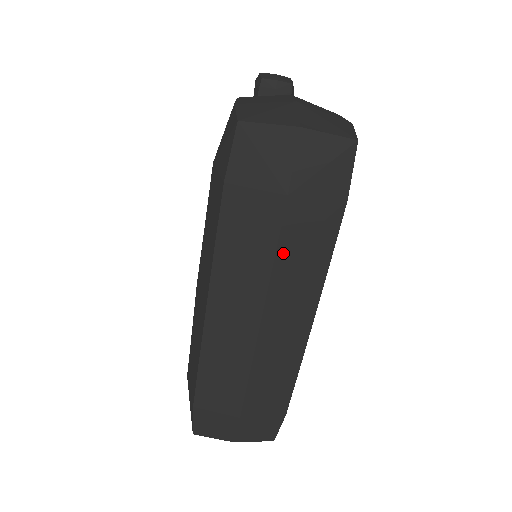
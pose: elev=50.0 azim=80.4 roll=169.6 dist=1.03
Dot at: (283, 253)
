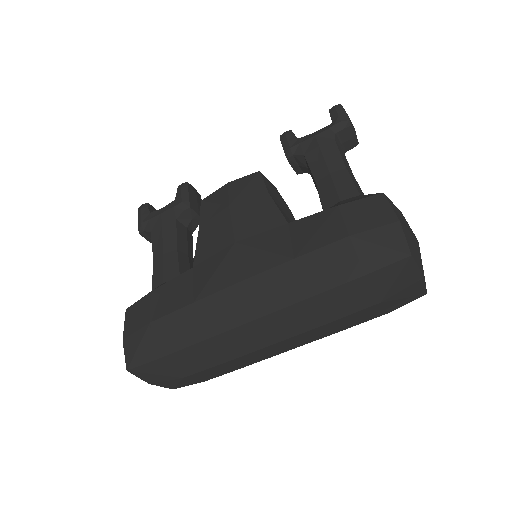
Dot at: (338, 321)
